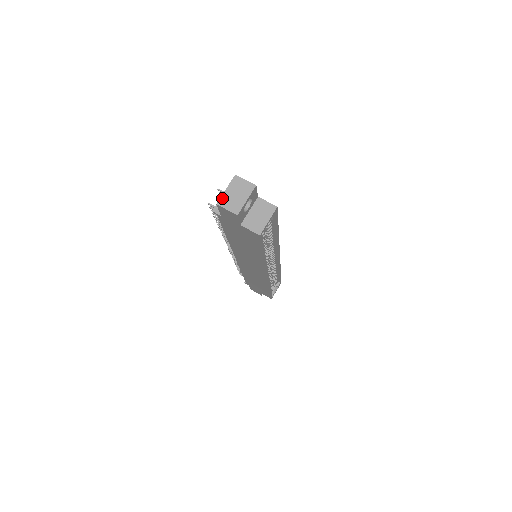
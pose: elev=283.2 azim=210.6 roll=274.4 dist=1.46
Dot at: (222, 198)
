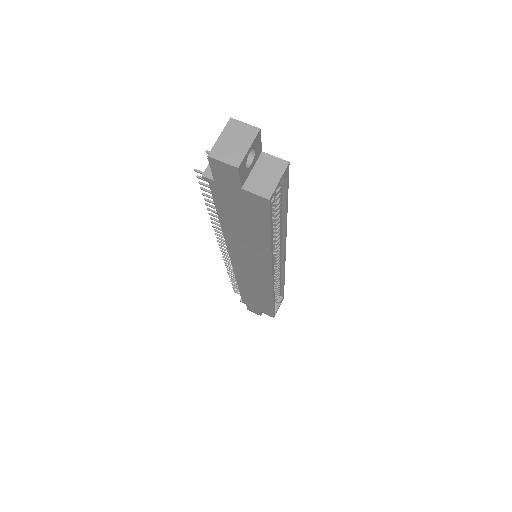
Dot at: (215, 148)
